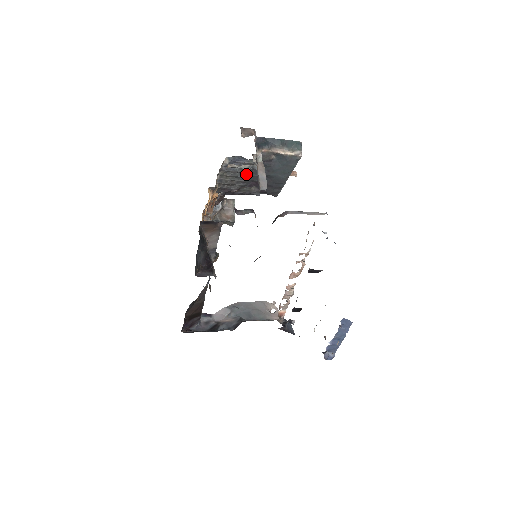
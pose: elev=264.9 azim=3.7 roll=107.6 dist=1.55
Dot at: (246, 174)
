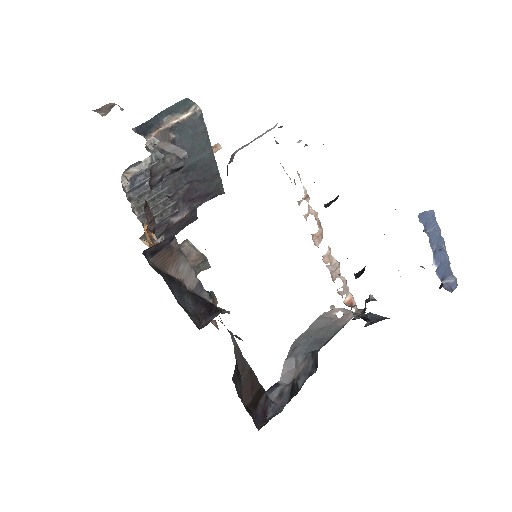
Dot at: (164, 184)
